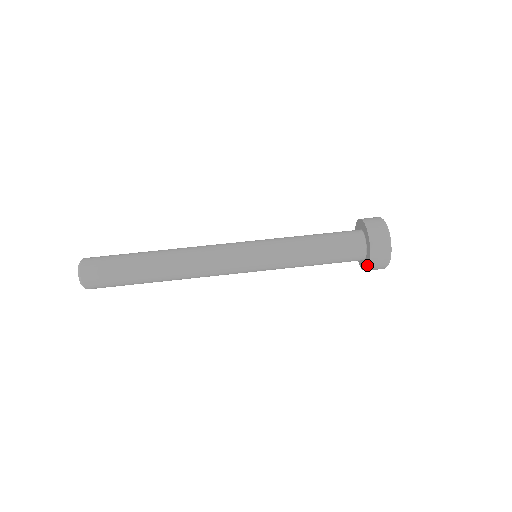
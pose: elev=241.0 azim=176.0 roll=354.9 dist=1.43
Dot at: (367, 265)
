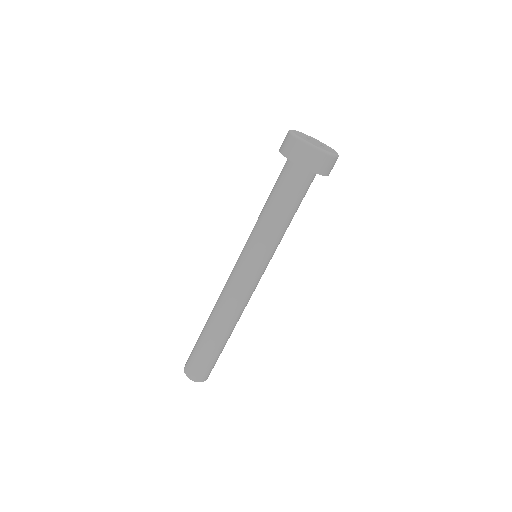
Dot at: occluded
